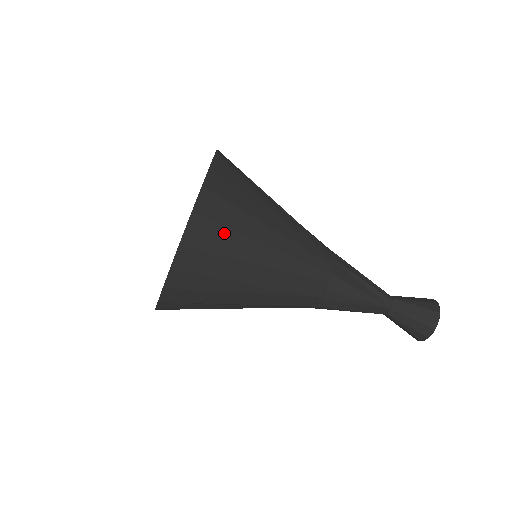
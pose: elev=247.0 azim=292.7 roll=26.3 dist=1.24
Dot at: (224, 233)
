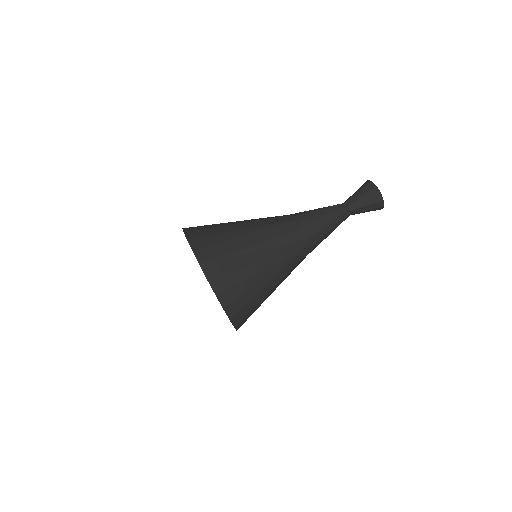
Dot at: (206, 226)
